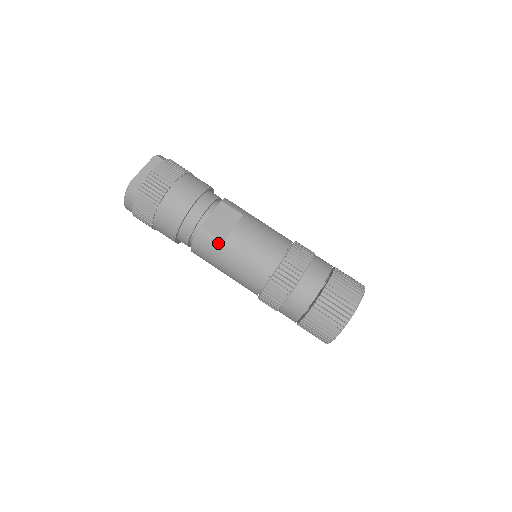
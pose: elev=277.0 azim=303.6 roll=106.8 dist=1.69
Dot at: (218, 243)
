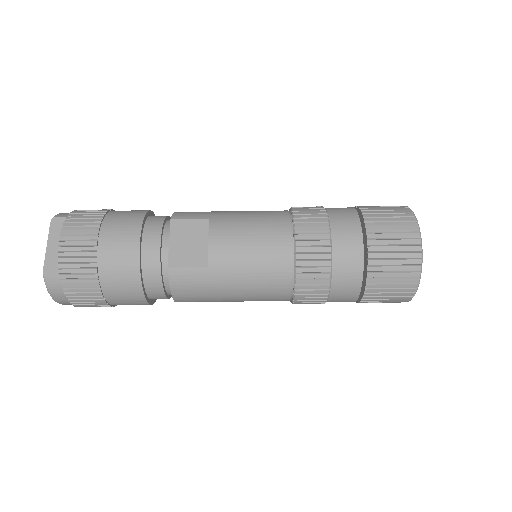
Dot at: (203, 273)
